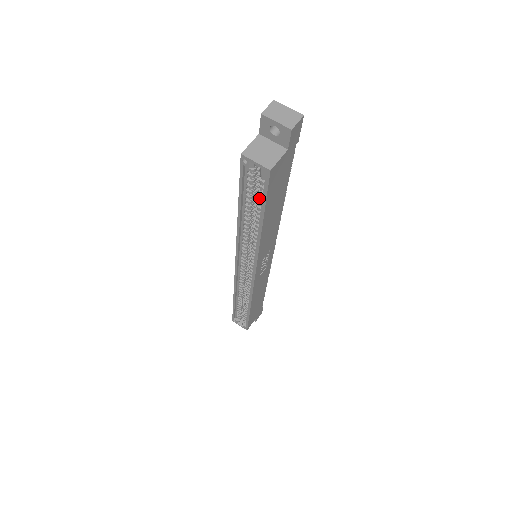
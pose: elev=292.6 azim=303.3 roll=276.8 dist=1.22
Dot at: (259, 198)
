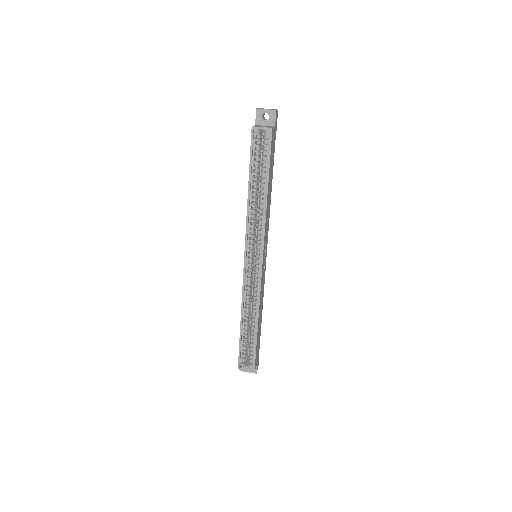
Dot at: (264, 163)
